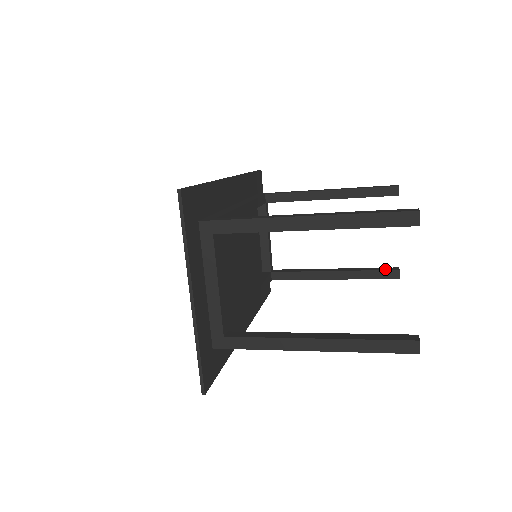
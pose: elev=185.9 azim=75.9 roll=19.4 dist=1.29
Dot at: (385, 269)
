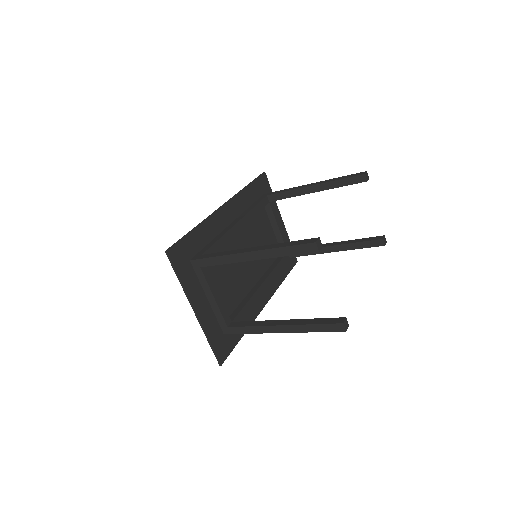
Dot at: (372, 239)
